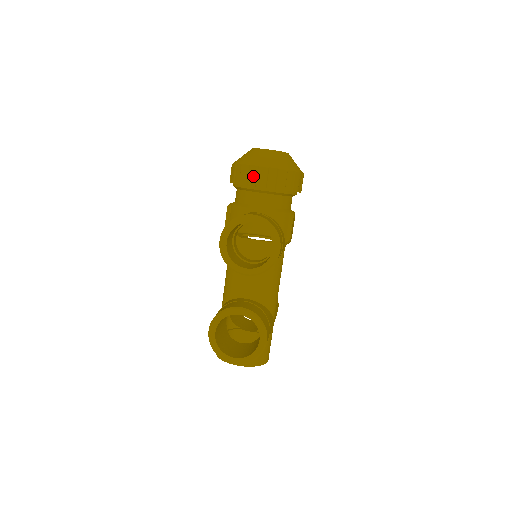
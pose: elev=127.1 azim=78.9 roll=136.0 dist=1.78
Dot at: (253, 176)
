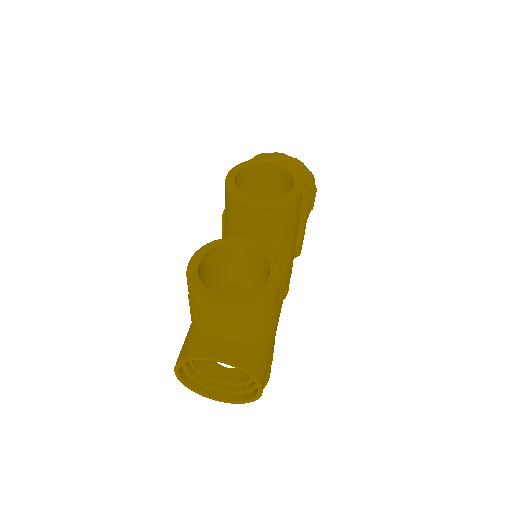
Dot at: occluded
